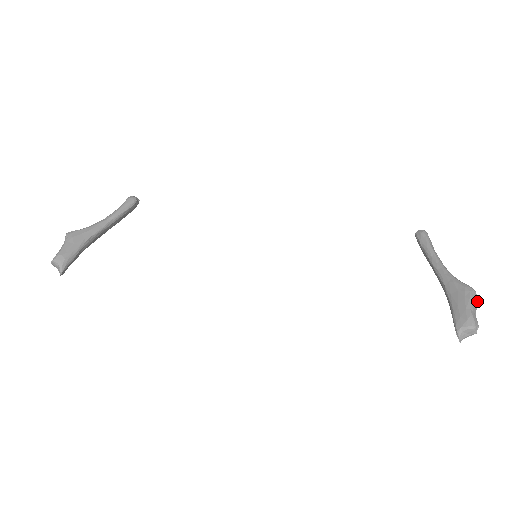
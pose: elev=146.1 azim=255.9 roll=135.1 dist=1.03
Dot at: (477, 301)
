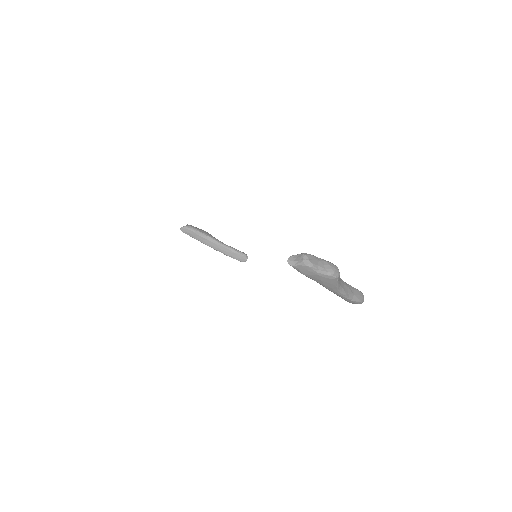
Dot at: (332, 271)
